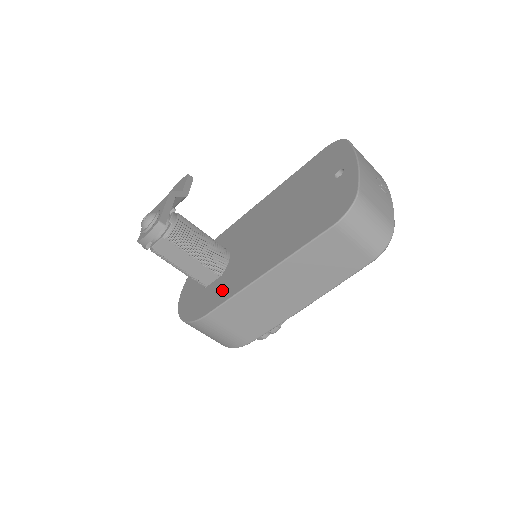
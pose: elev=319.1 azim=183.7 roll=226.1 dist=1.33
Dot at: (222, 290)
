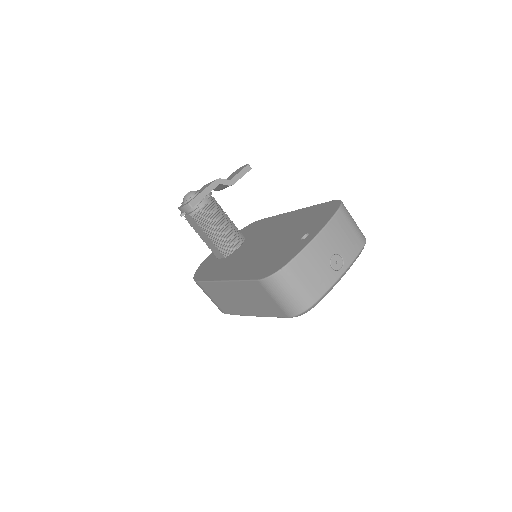
Dot at: (214, 270)
